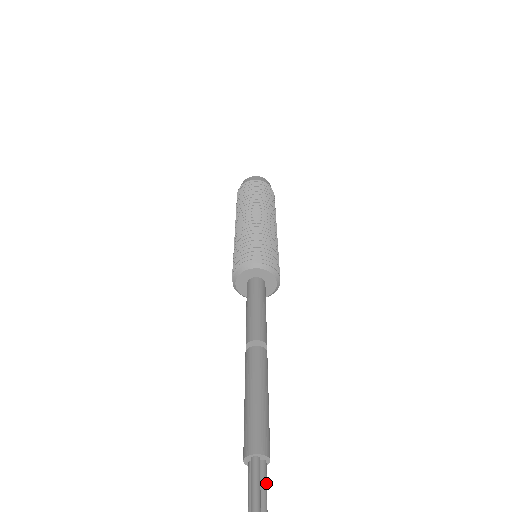
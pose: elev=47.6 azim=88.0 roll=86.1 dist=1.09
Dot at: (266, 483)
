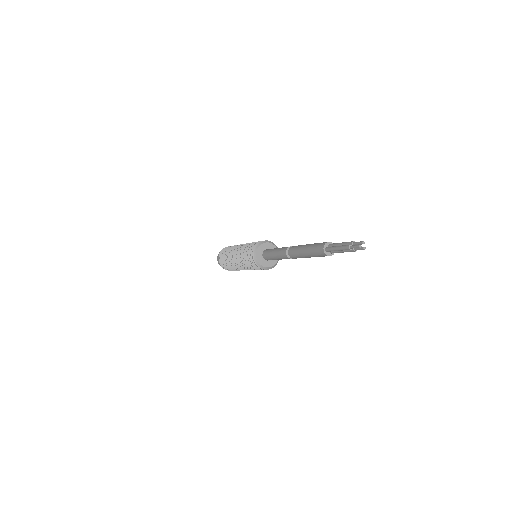
Dot at: occluded
